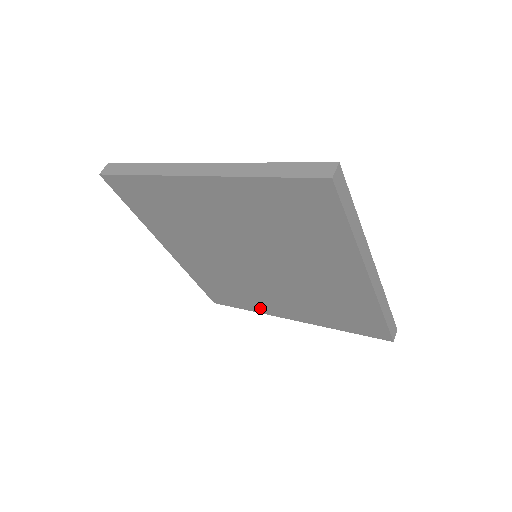
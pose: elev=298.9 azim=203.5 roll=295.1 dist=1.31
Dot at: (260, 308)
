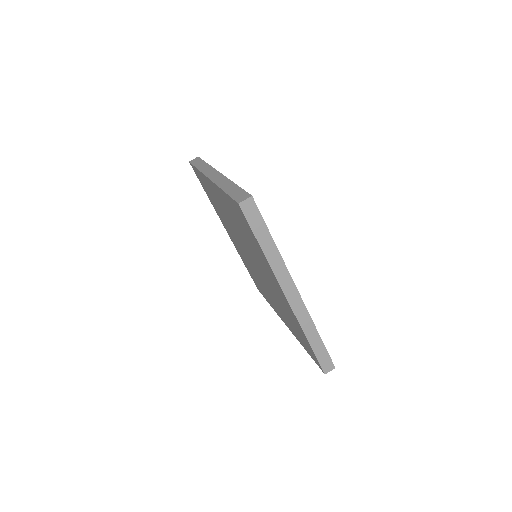
Dot at: (272, 305)
